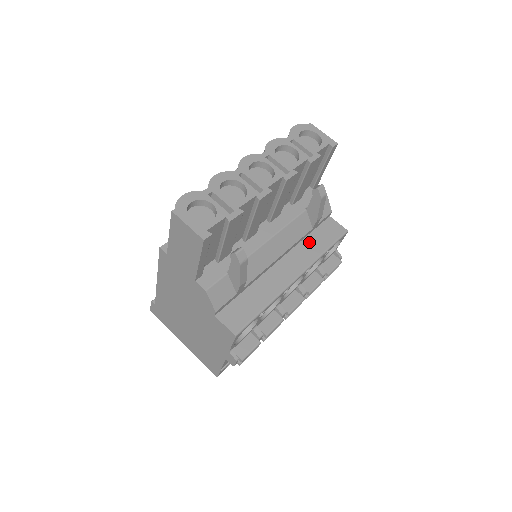
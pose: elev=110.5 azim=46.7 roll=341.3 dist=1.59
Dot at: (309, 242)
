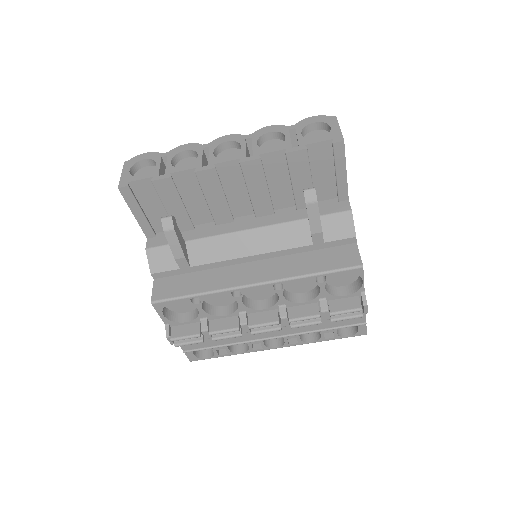
Dot at: (302, 258)
